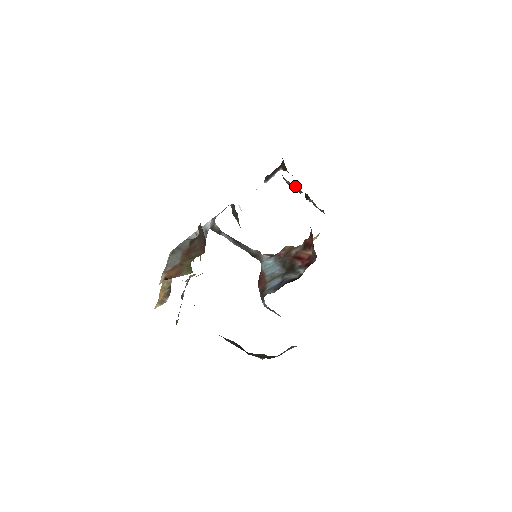
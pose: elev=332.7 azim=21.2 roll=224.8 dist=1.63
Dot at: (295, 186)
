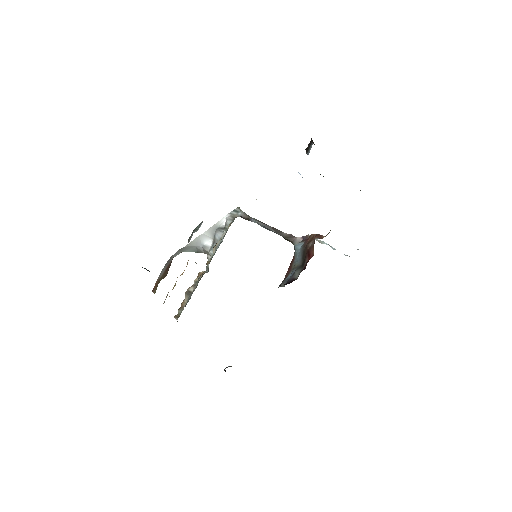
Dot at: occluded
